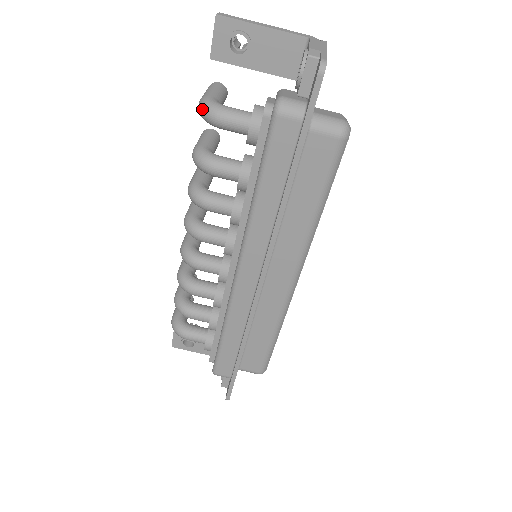
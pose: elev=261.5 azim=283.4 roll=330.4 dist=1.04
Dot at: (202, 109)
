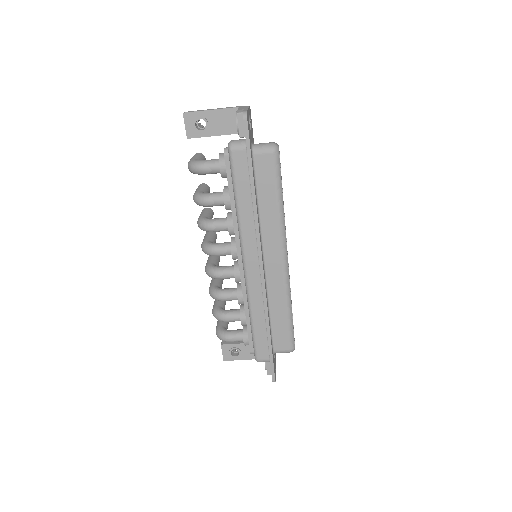
Dot at: (190, 167)
